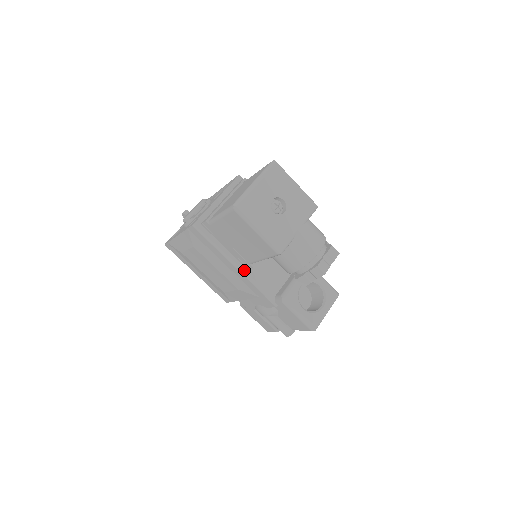
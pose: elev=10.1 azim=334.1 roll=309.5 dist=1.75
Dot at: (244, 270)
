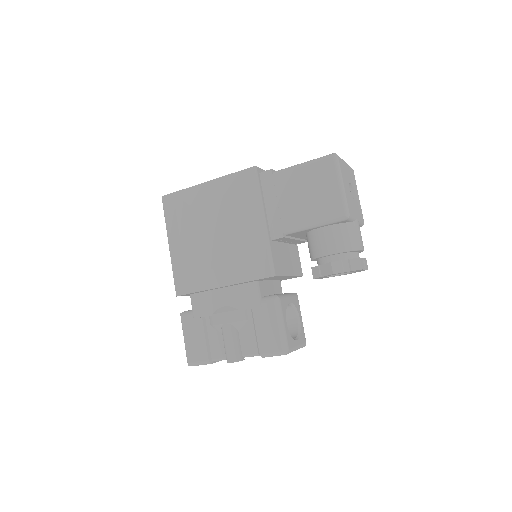
Dot at: (269, 238)
